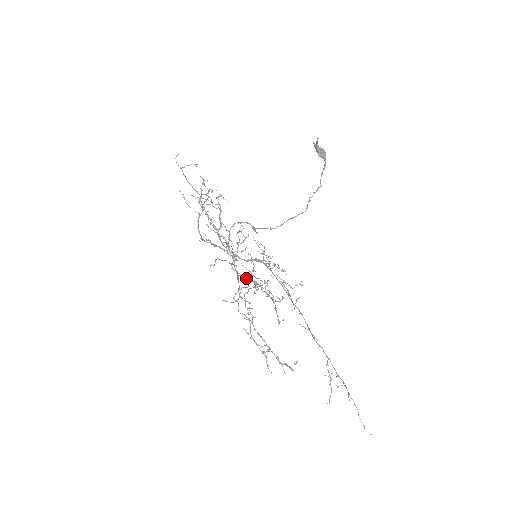
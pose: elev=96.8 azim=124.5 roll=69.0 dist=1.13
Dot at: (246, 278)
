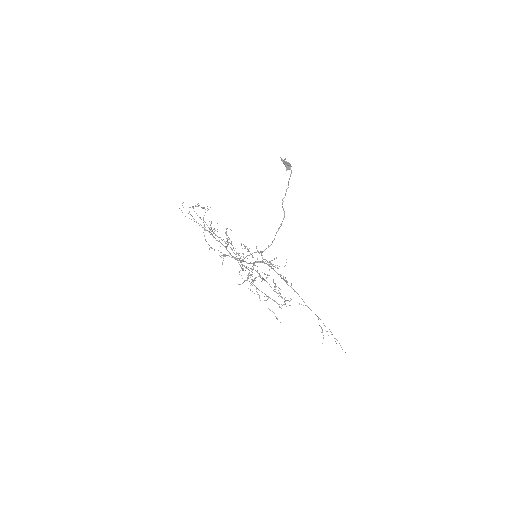
Dot at: occluded
